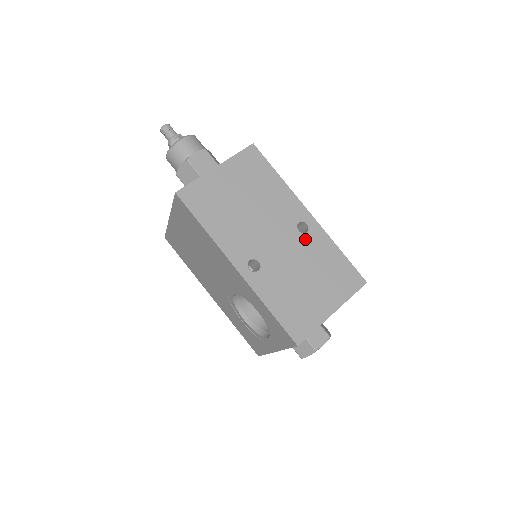
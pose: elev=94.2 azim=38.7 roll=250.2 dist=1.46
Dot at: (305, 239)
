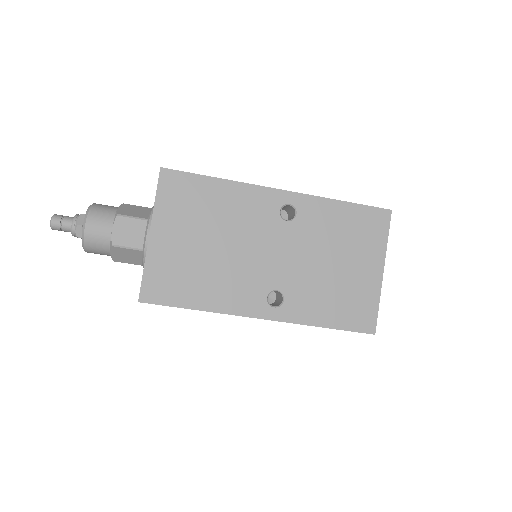
Dot at: (300, 224)
